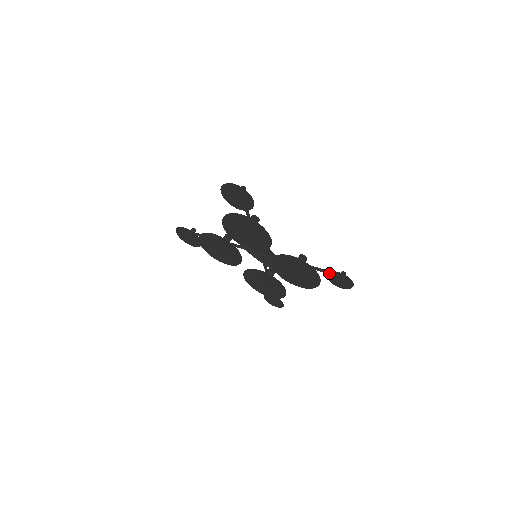
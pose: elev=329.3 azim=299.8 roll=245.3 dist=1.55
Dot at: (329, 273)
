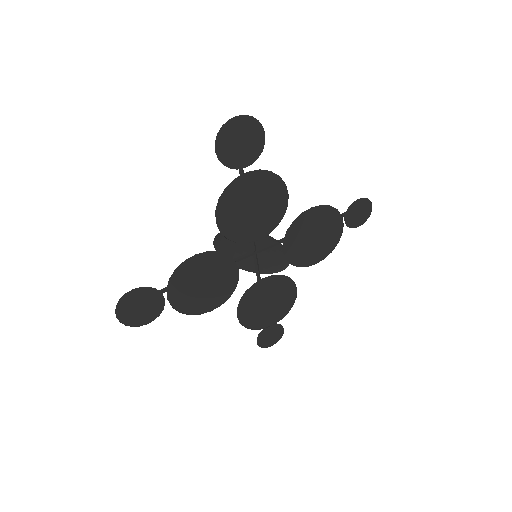
Dot at: (347, 211)
